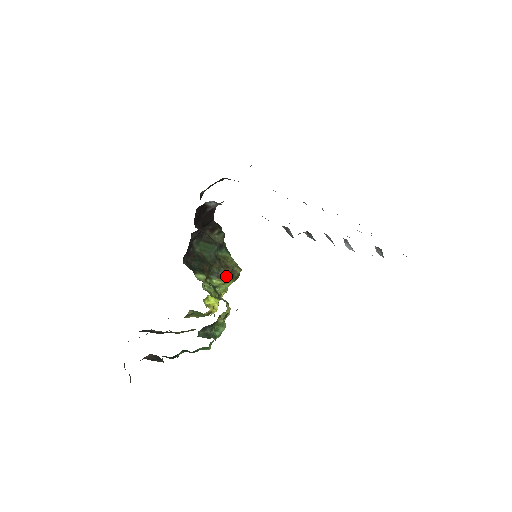
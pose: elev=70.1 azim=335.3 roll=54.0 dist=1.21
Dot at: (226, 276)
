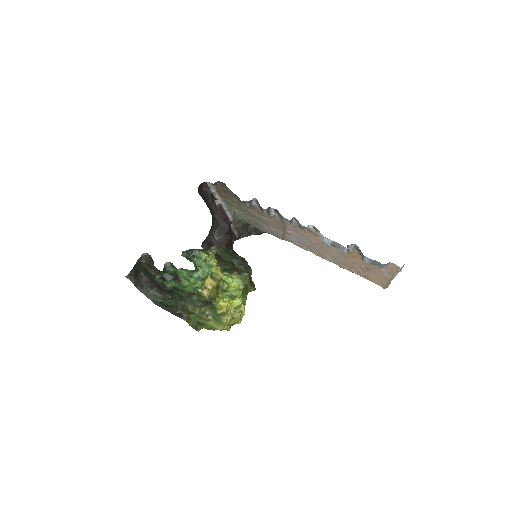
Dot at: (234, 271)
